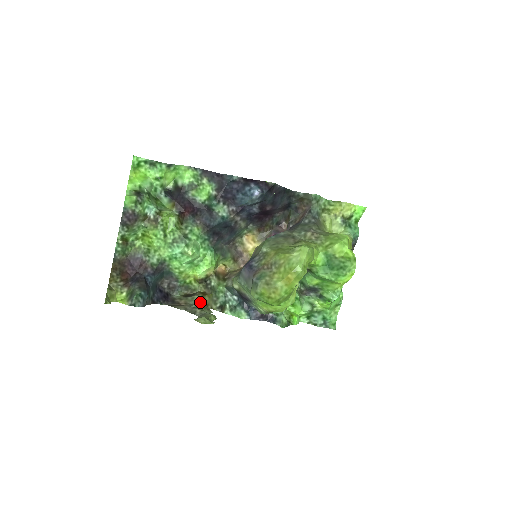
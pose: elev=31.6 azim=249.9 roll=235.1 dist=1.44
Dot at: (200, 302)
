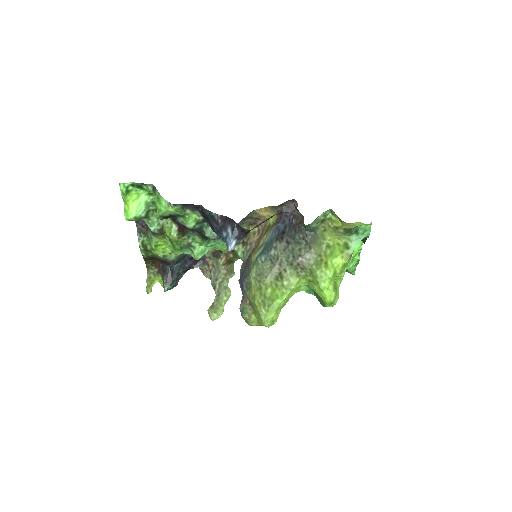
Dot at: (222, 270)
